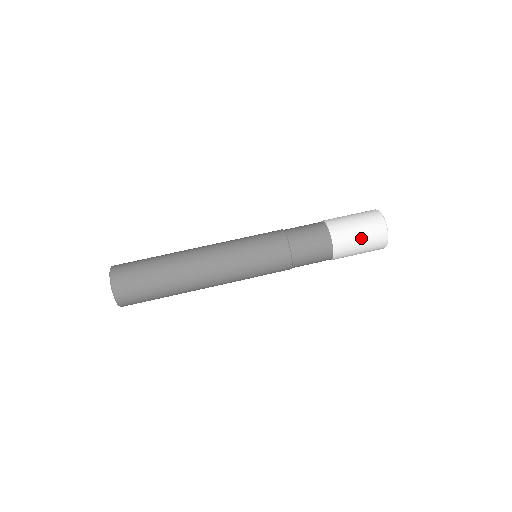
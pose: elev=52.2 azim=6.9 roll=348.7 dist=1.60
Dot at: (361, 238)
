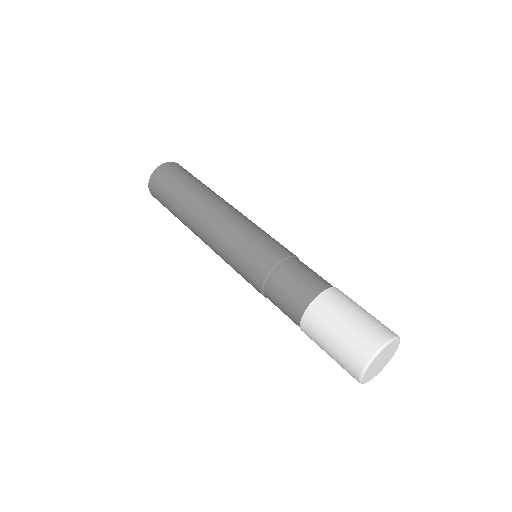
Dot at: (330, 356)
